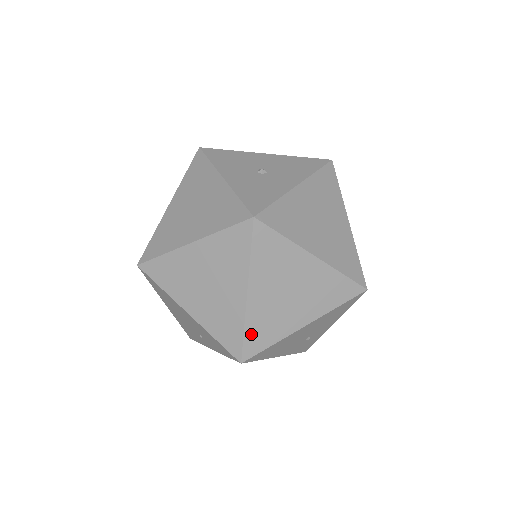
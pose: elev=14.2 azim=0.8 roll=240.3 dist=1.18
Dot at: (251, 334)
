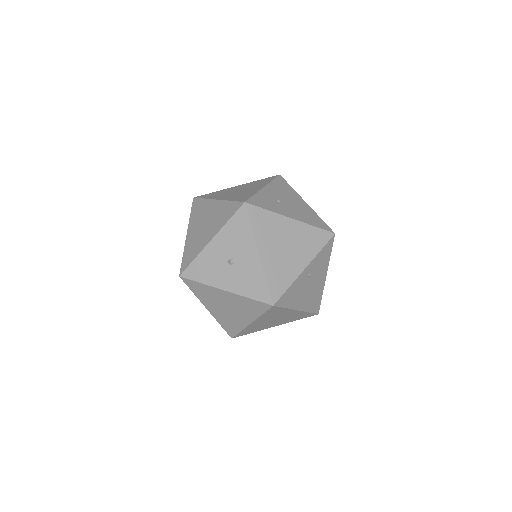
Dot at: occluded
